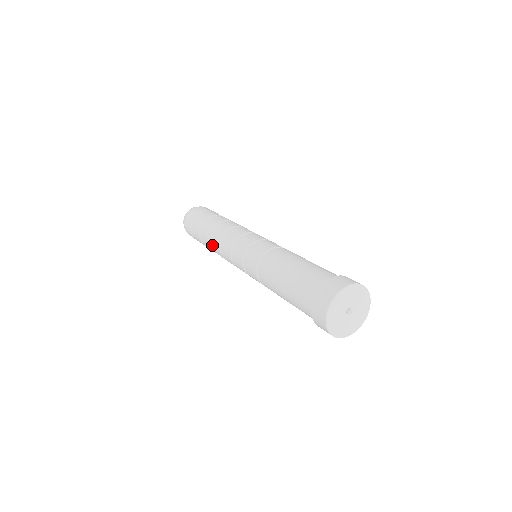
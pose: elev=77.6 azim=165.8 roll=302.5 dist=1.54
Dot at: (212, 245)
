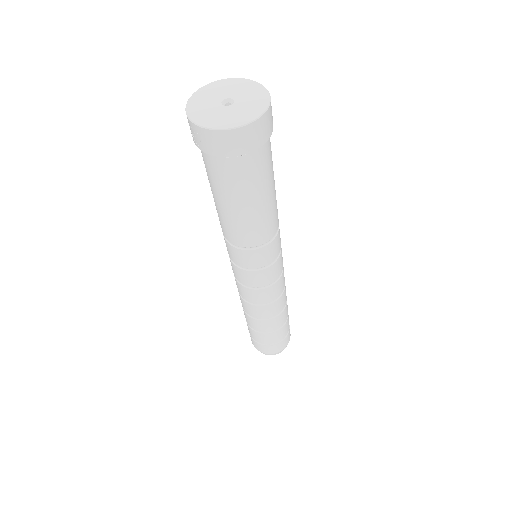
Dot at: occluded
